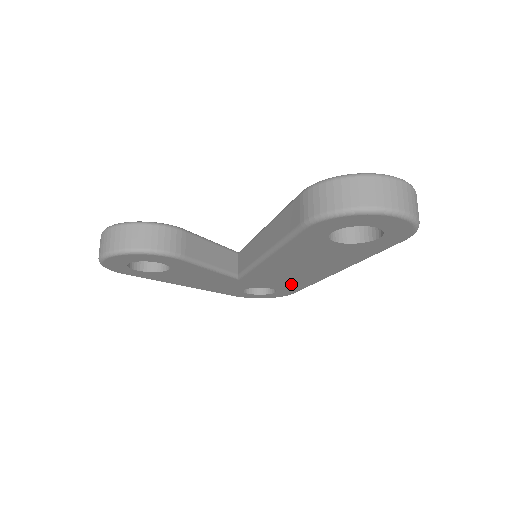
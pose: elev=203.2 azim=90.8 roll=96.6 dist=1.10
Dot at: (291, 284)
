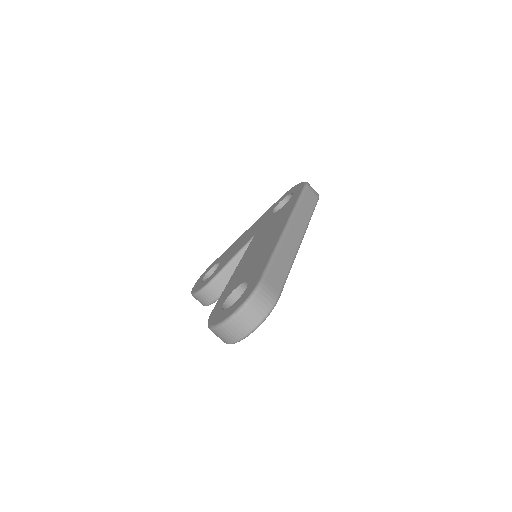
Dot at: occluded
